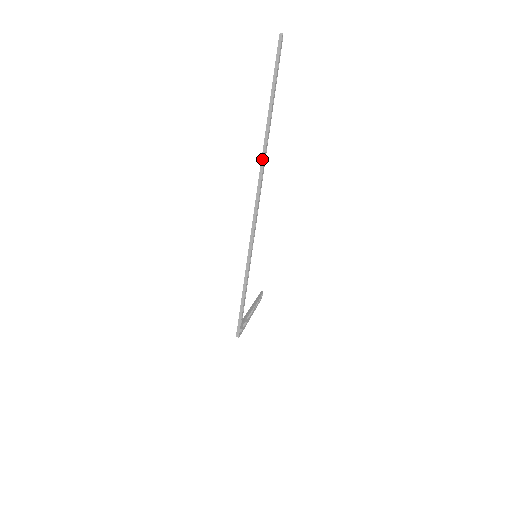
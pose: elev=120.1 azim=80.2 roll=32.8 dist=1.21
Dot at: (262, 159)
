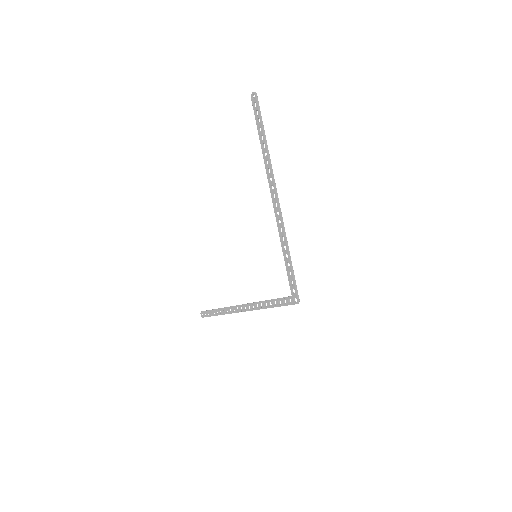
Dot at: (273, 175)
